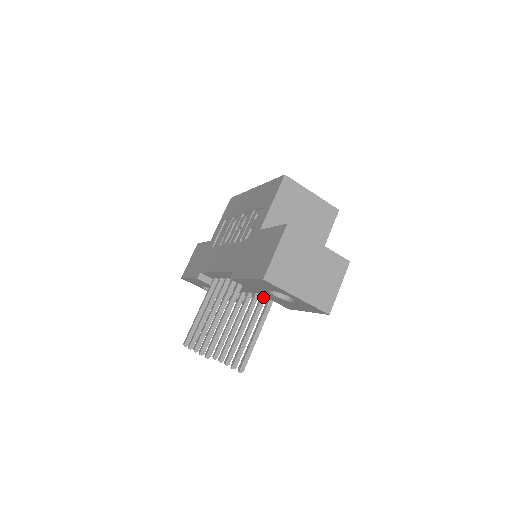
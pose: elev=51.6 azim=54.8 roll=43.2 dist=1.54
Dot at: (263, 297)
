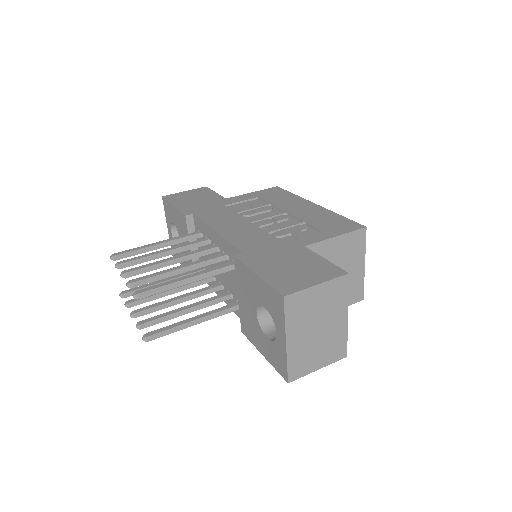
Dot at: (228, 296)
